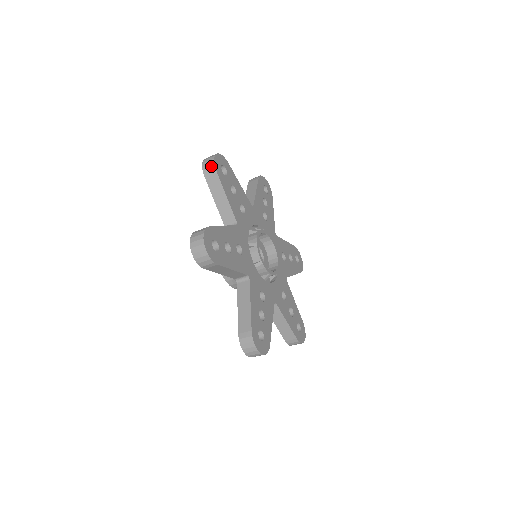
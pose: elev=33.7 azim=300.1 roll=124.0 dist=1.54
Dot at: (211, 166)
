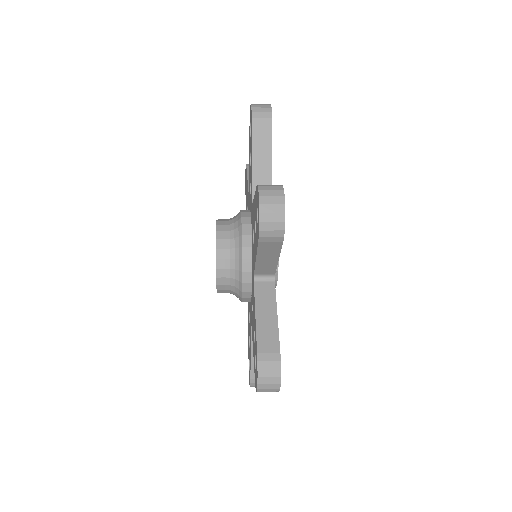
Dot at: (277, 234)
